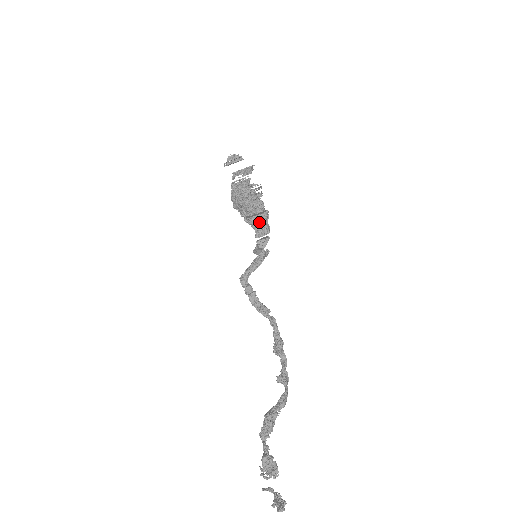
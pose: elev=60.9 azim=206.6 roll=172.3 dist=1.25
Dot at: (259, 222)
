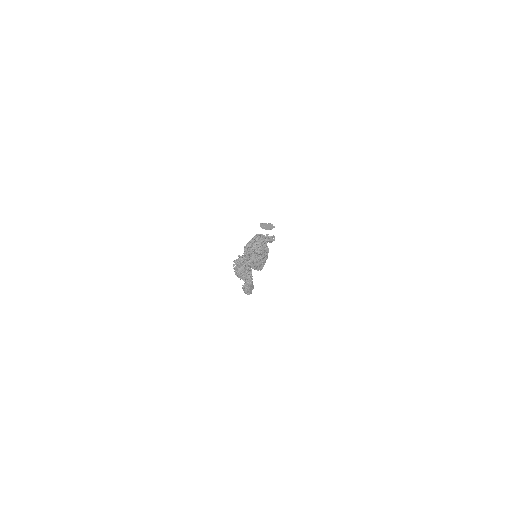
Dot at: occluded
